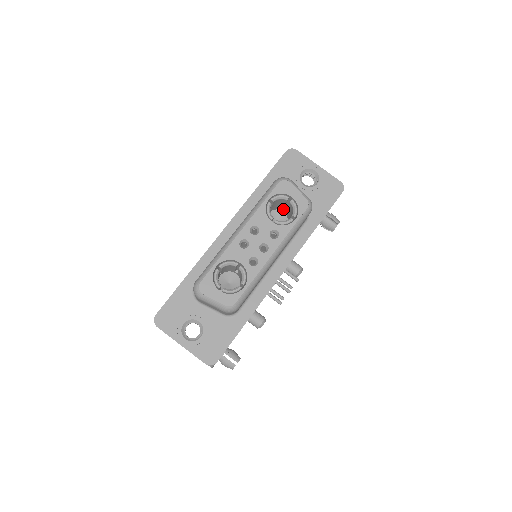
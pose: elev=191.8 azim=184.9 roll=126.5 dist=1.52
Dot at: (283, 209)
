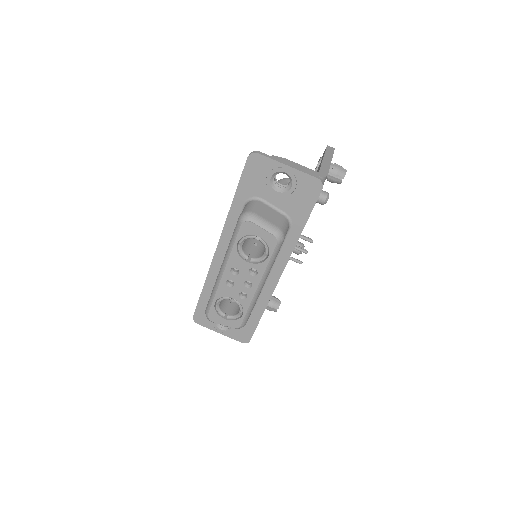
Dot at: occluded
